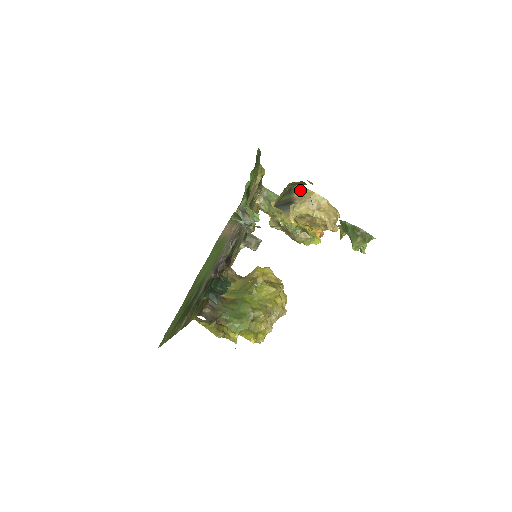
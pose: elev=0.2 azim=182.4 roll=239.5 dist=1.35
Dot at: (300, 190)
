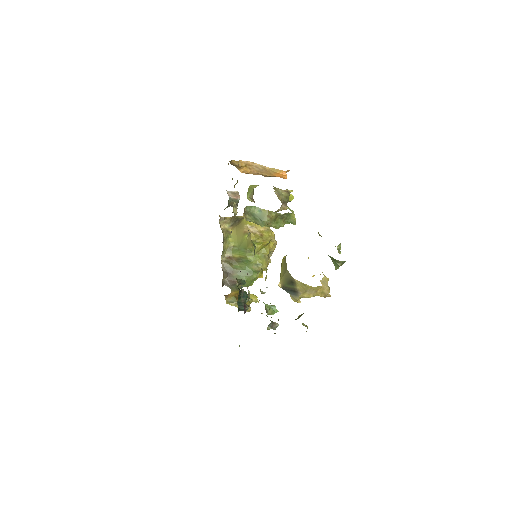
Dot at: (300, 285)
